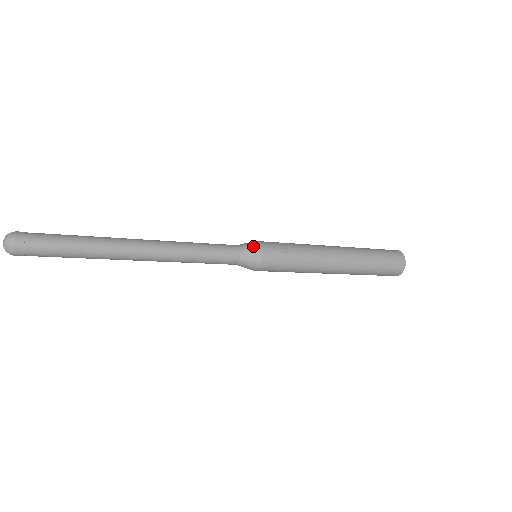
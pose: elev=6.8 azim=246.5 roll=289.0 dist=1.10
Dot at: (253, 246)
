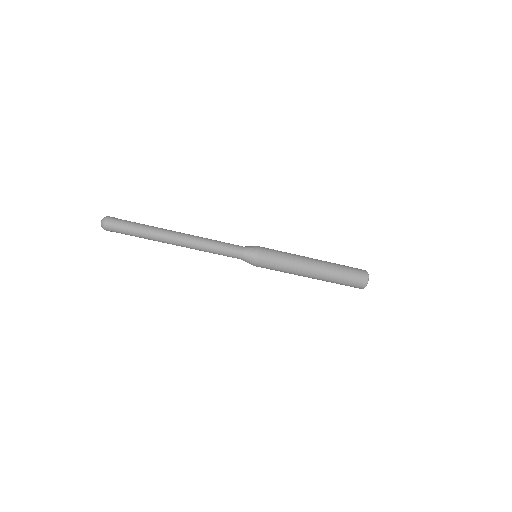
Dot at: (252, 246)
